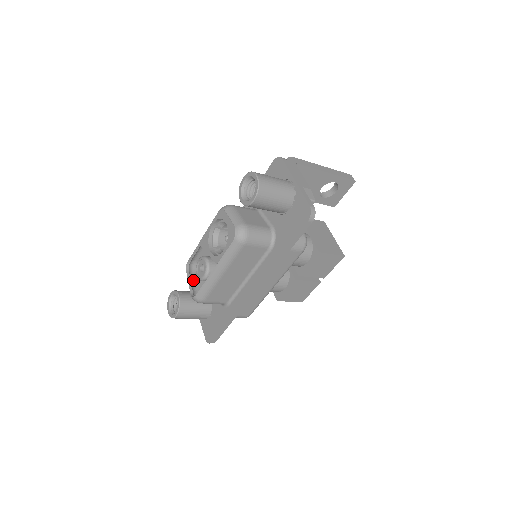
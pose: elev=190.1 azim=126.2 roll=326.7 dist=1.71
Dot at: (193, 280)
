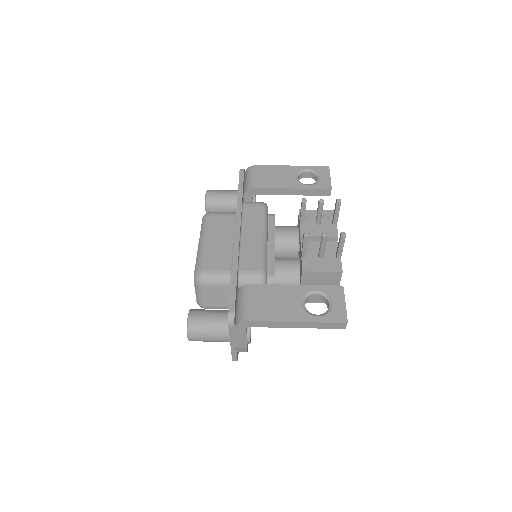
Dot at: occluded
